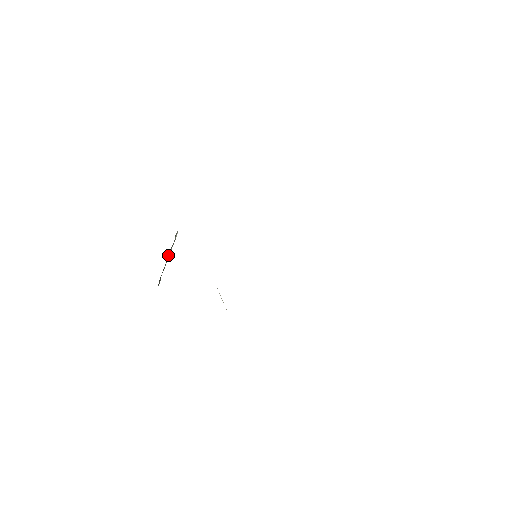
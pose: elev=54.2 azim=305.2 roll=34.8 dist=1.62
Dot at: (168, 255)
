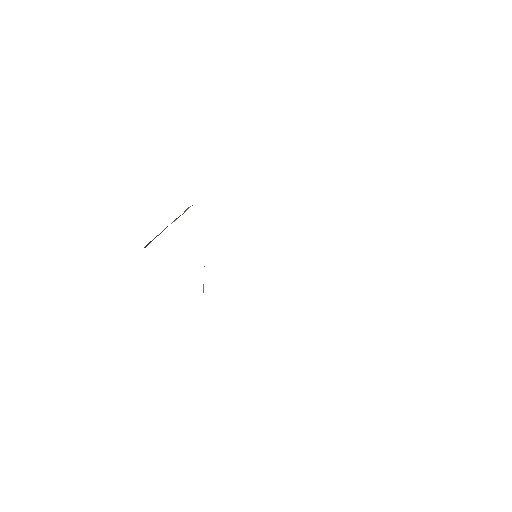
Dot at: occluded
